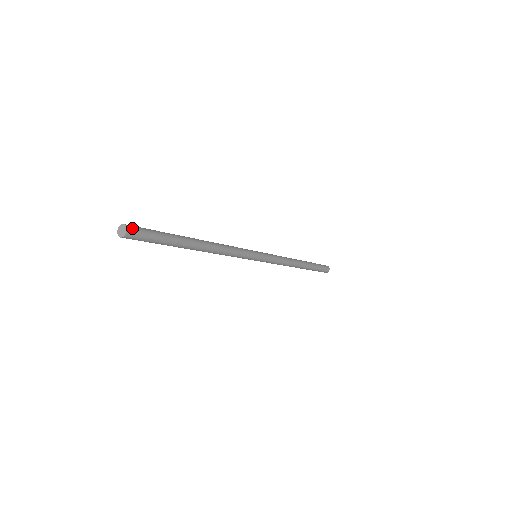
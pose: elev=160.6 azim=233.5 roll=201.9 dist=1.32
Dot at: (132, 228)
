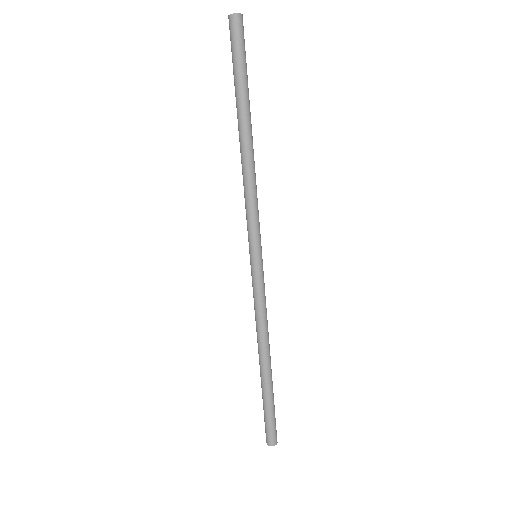
Dot at: occluded
